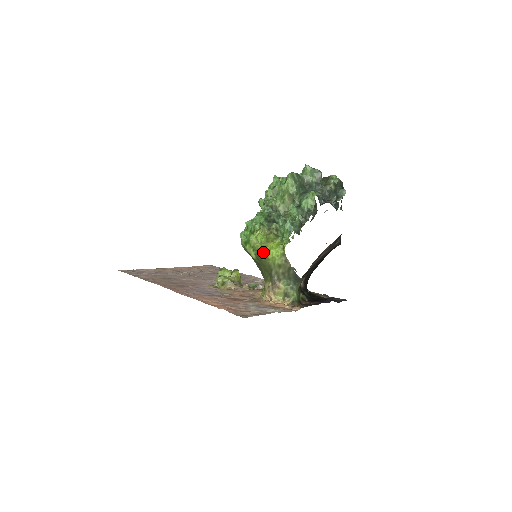
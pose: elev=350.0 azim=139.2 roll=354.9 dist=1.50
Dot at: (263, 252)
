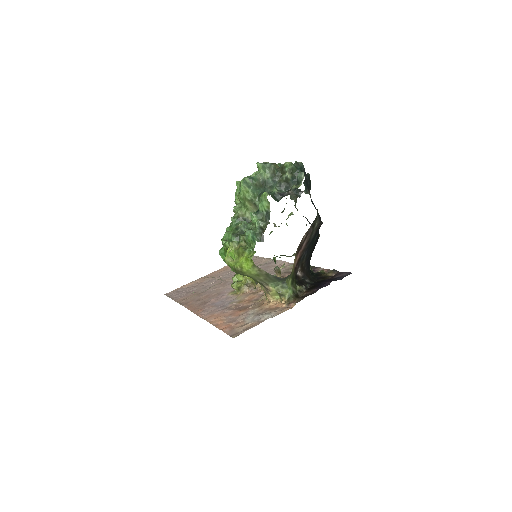
Dot at: (237, 269)
